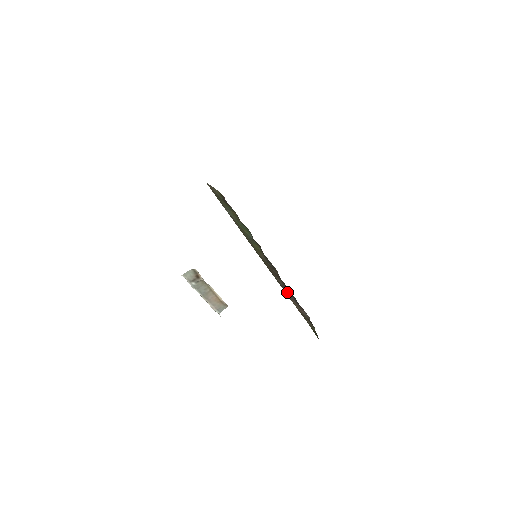
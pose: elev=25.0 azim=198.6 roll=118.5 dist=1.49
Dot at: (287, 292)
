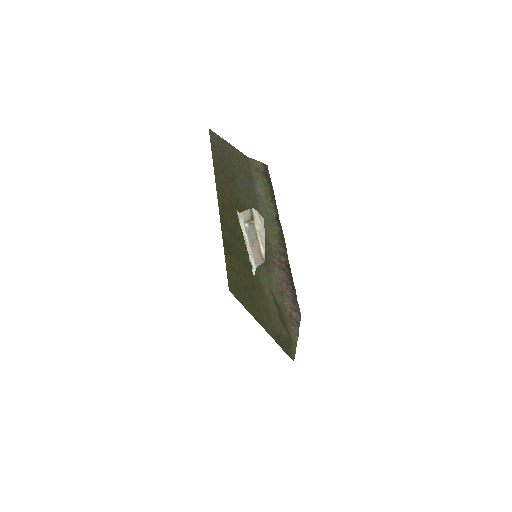
Dot at: (285, 288)
